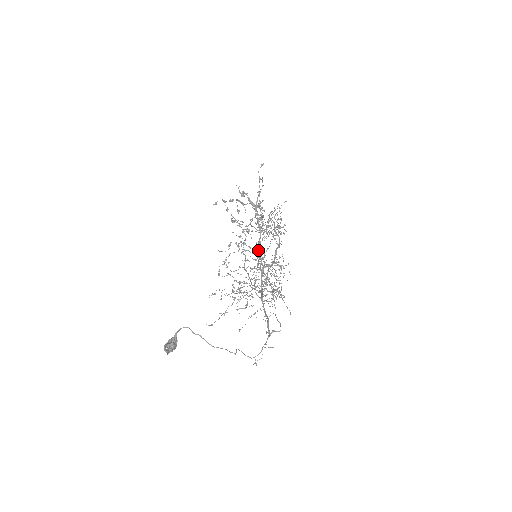
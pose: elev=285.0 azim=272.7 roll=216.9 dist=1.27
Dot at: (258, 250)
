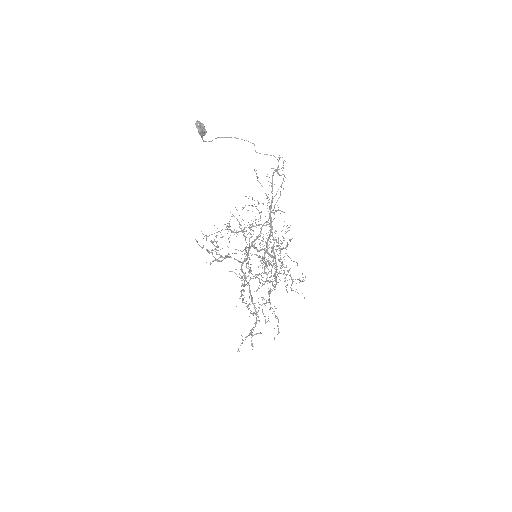
Dot at: (251, 246)
